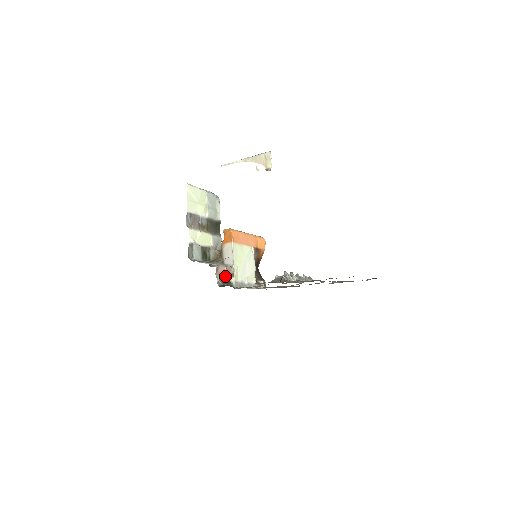
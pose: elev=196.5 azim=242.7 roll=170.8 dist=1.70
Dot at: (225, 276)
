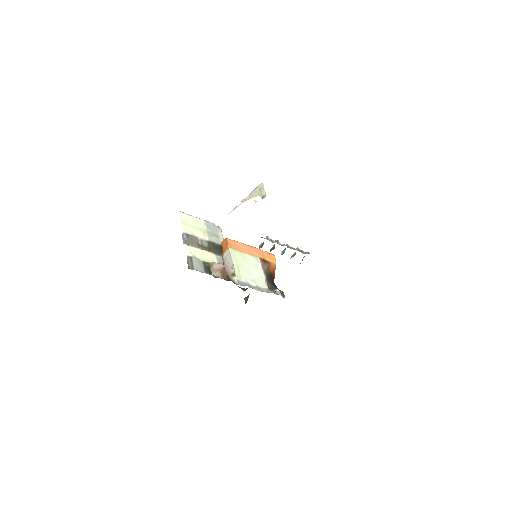
Dot at: (224, 274)
